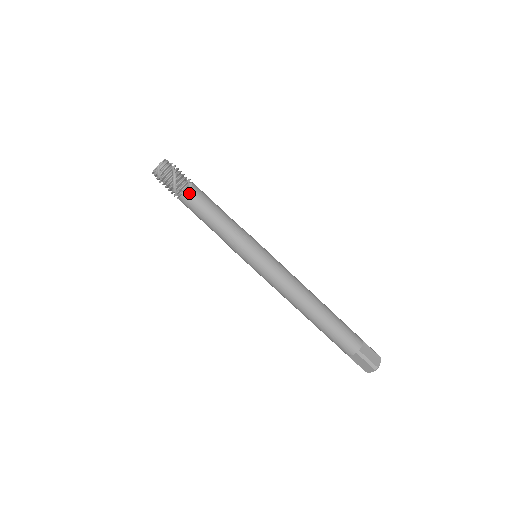
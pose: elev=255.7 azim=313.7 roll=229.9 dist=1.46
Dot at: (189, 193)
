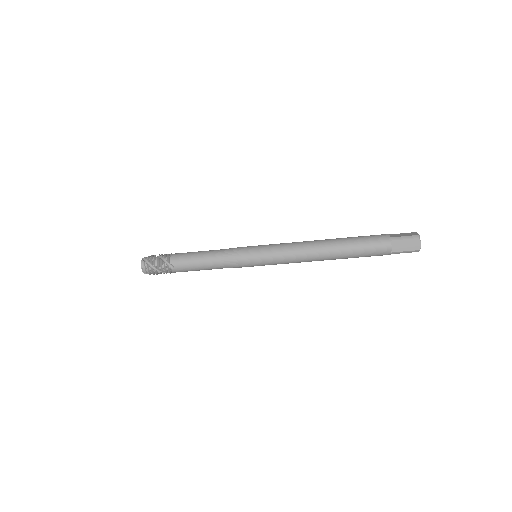
Dot at: (176, 270)
